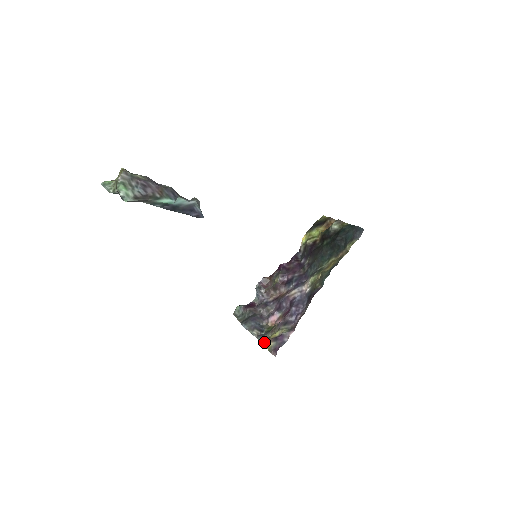
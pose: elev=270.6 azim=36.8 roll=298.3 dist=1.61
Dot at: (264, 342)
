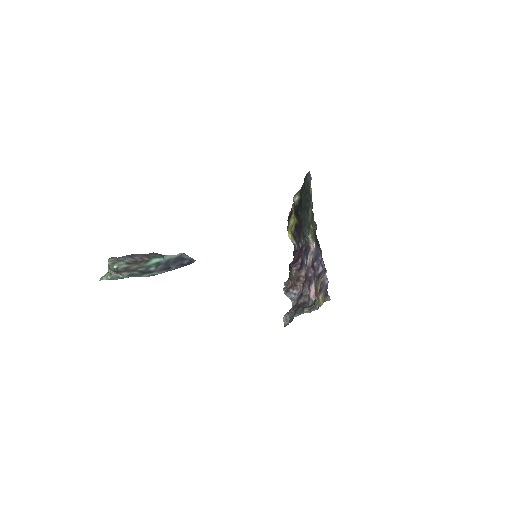
Dot at: (317, 307)
